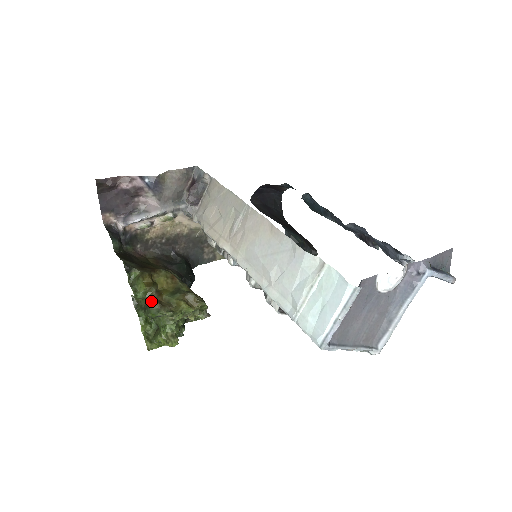
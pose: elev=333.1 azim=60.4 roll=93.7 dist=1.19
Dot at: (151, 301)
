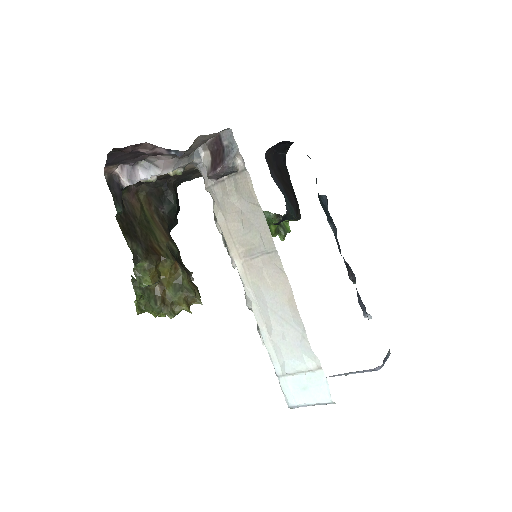
Dot at: (154, 295)
